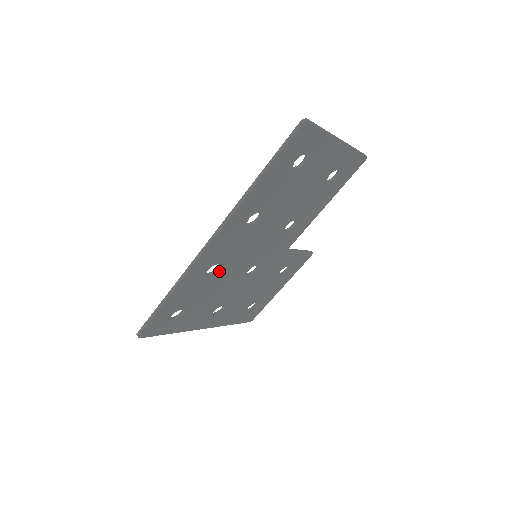
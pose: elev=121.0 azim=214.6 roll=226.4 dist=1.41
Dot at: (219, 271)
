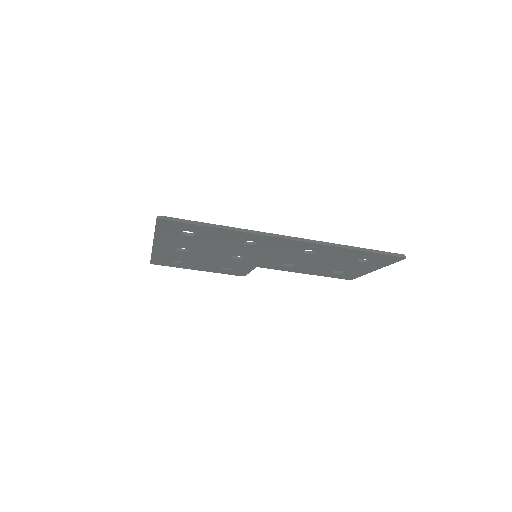
Dot at: (246, 245)
